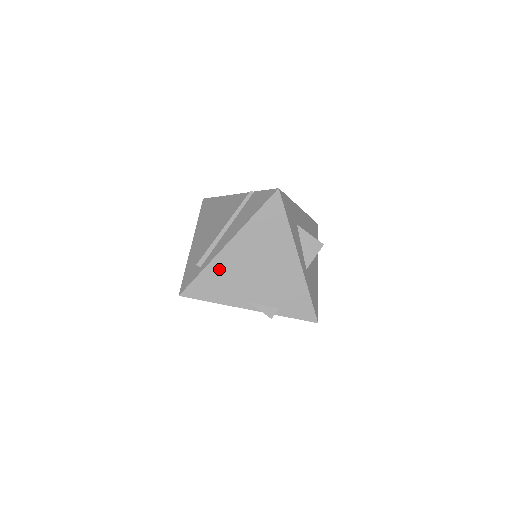
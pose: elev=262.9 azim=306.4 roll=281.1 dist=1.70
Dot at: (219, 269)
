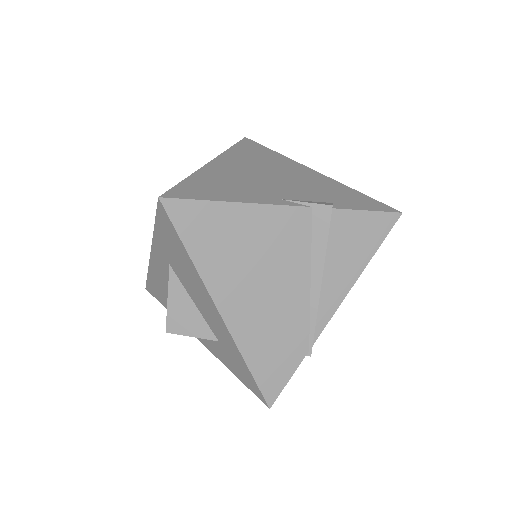
Dot at: (213, 176)
